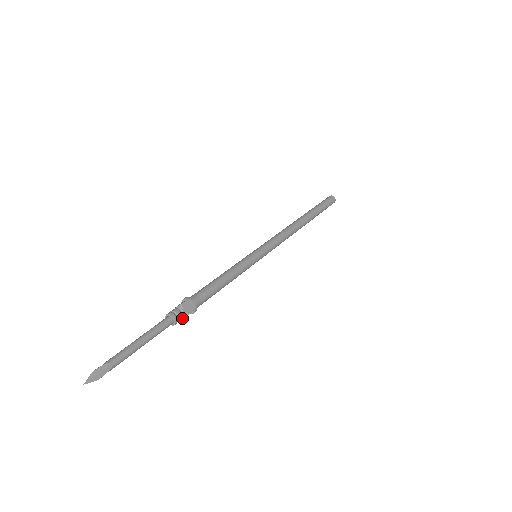
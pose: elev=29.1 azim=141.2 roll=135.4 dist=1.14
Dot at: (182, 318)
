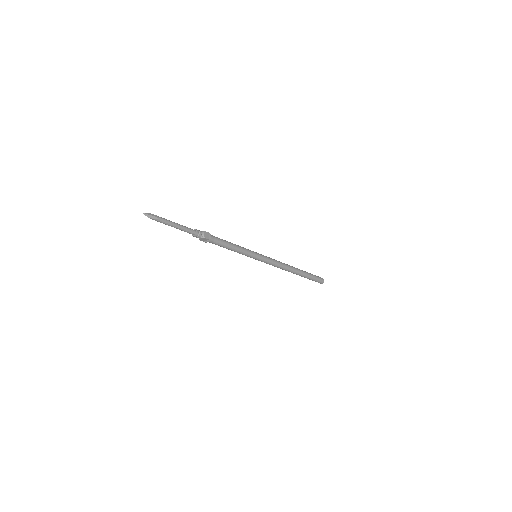
Dot at: (200, 237)
